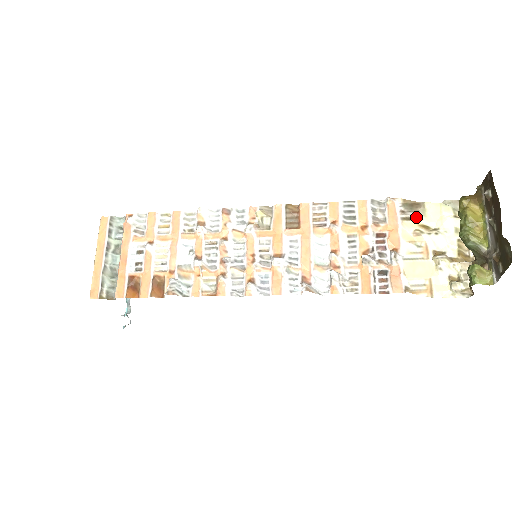
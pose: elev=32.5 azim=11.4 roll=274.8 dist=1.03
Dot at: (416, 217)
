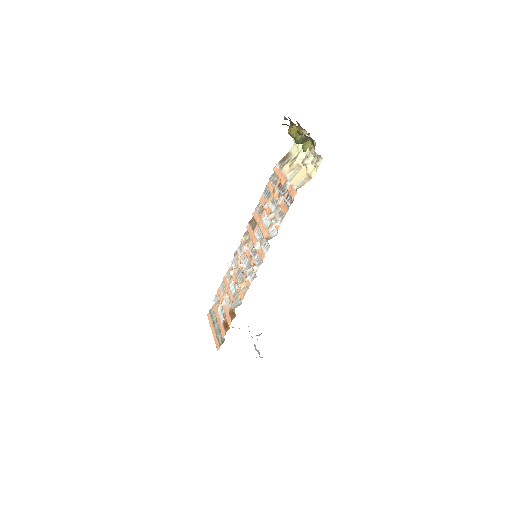
Dot at: (288, 161)
